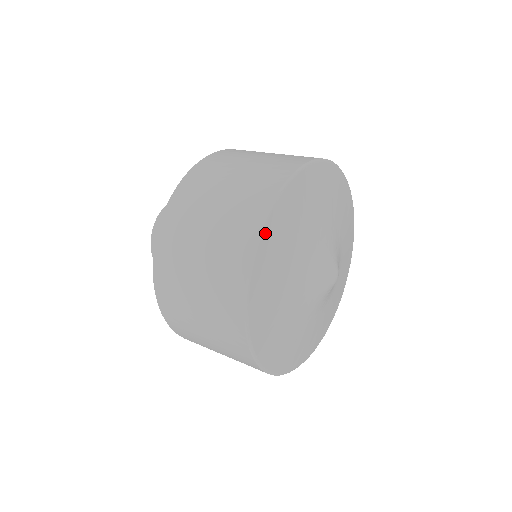
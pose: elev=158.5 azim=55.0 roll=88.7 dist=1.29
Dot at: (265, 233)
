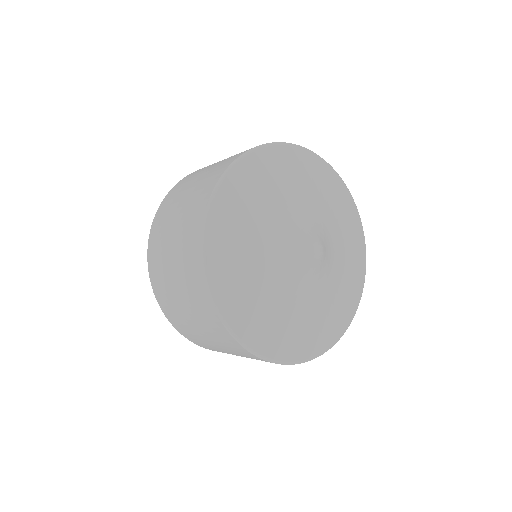
Dot at: (209, 232)
